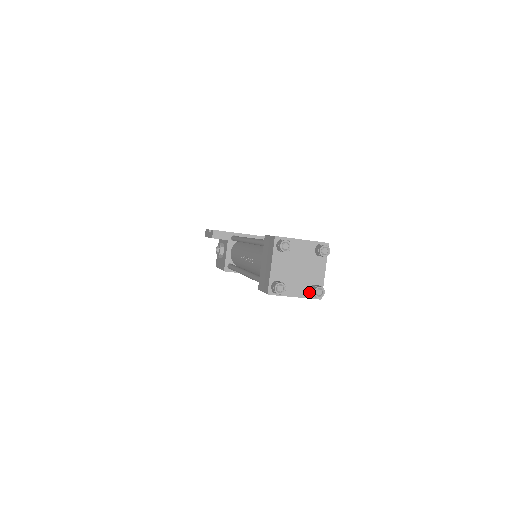
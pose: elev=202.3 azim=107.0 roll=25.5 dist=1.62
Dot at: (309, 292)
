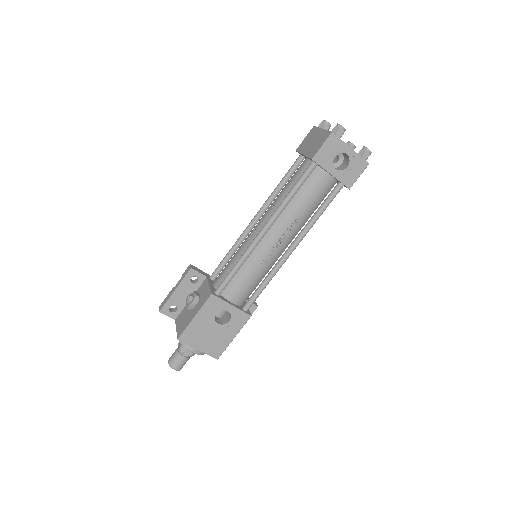
Dot at: (358, 155)
